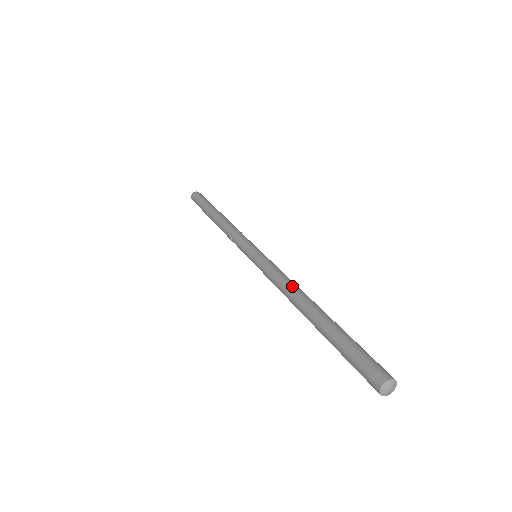
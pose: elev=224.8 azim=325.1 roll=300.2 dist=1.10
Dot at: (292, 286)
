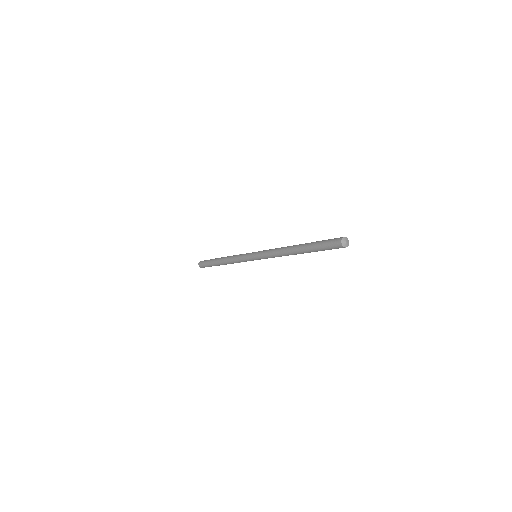
Dot at: (282, 247)
